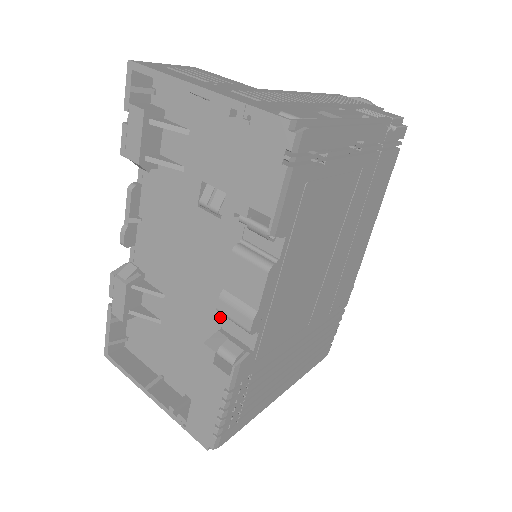
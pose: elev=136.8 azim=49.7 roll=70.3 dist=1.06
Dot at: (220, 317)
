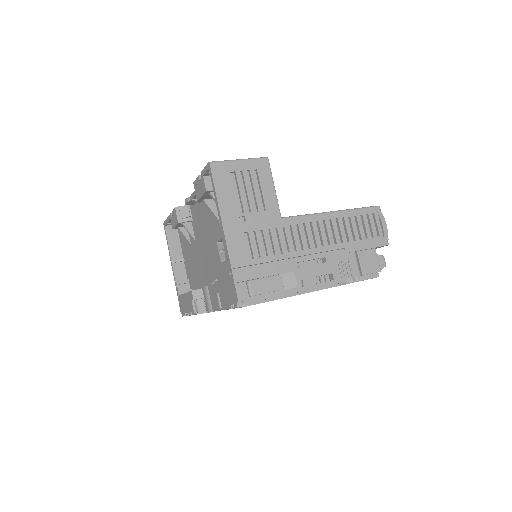
Dot at: (207, 284)
